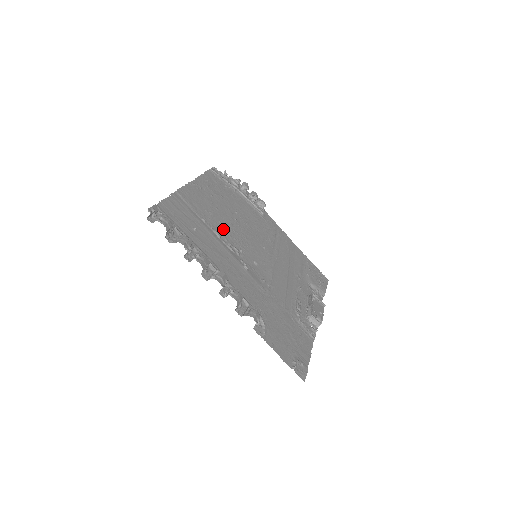
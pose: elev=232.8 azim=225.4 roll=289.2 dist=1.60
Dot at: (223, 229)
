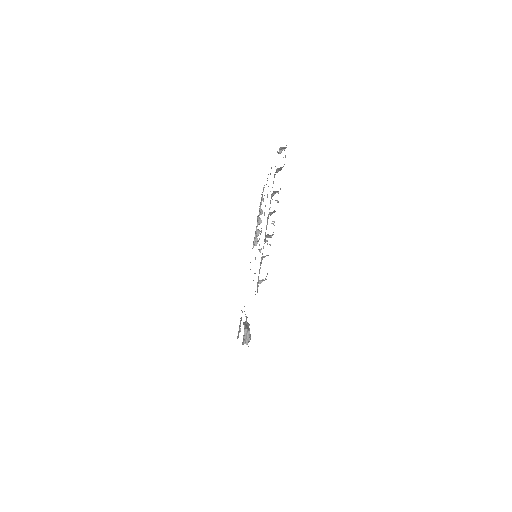
Dot at: occluded
